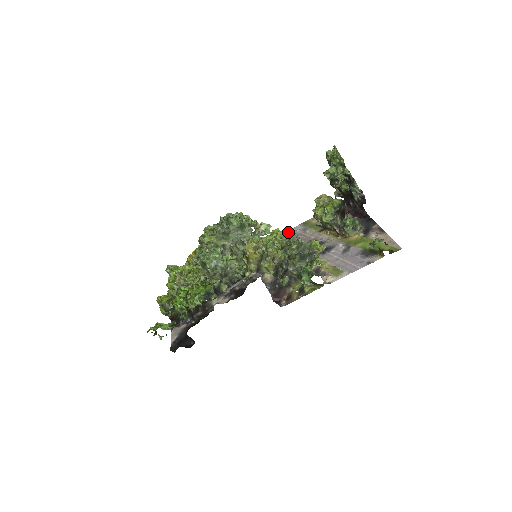
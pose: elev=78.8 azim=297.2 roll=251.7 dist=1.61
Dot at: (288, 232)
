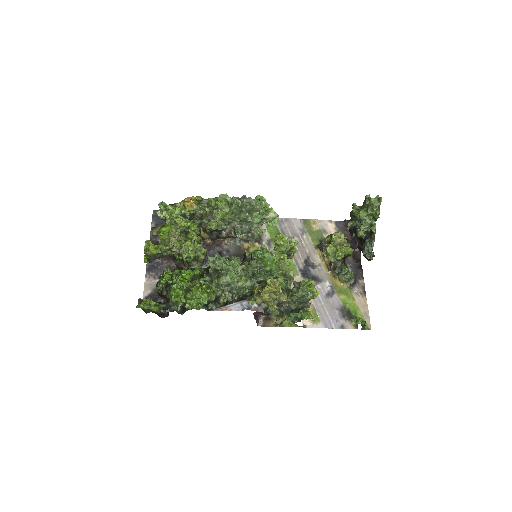
Dot at: (293, 244)
